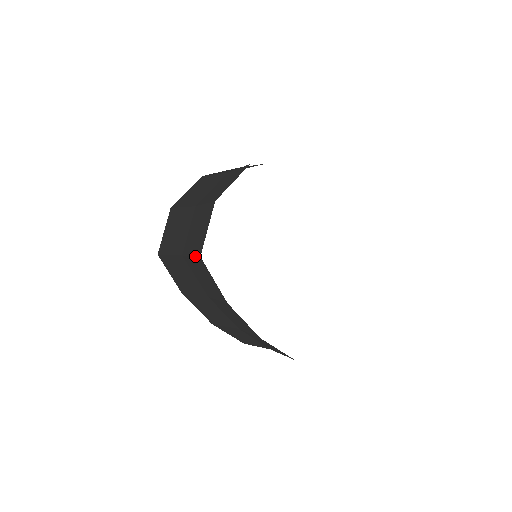
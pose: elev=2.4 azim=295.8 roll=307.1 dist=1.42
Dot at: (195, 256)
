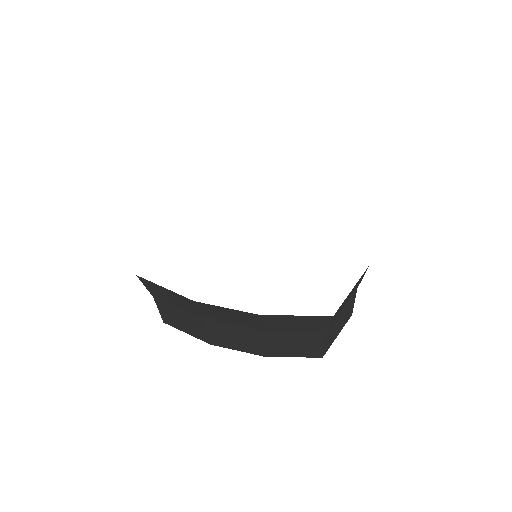
Dot at: occluded
